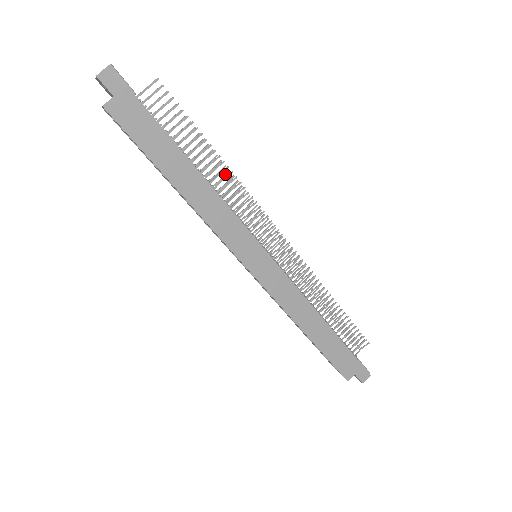
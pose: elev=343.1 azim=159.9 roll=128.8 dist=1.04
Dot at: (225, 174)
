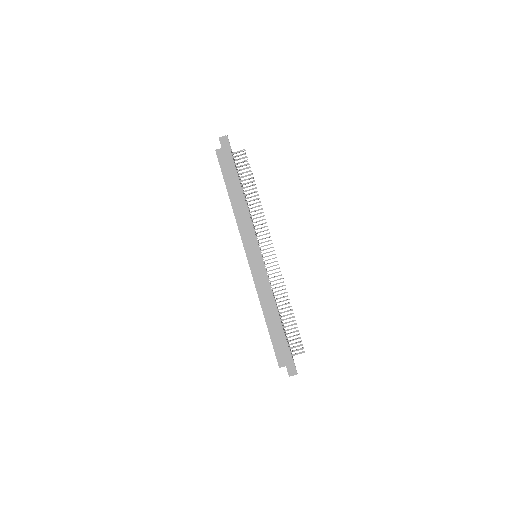
Dot at: (258, 206)
